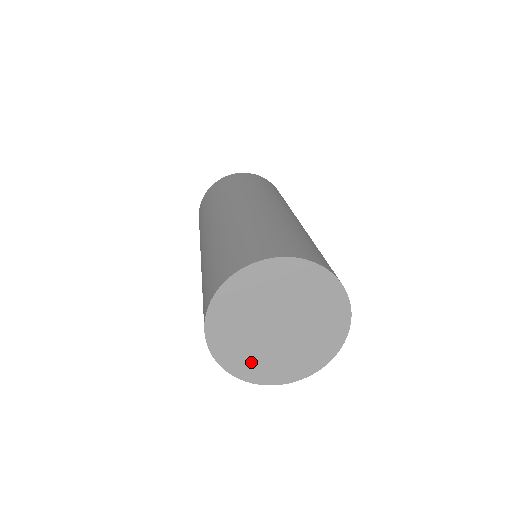
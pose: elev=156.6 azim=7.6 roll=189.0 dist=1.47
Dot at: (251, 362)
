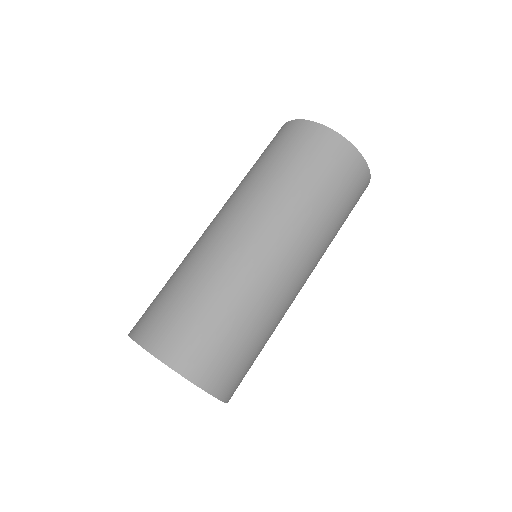
Dot at: occluded
